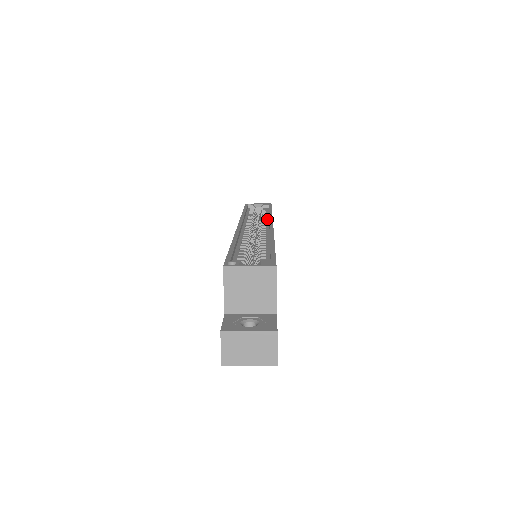
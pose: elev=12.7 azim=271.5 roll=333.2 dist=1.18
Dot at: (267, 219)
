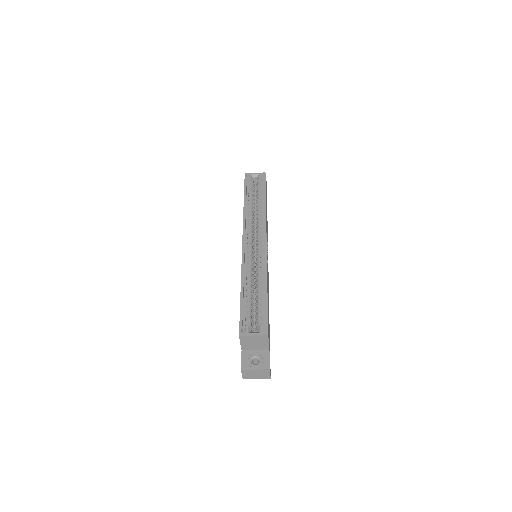
Dot at: (262, 218)
